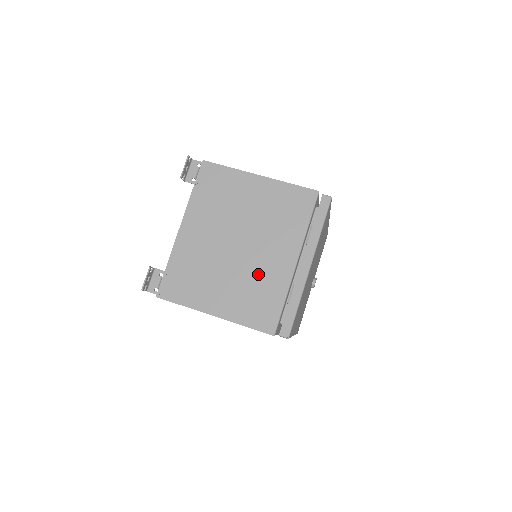
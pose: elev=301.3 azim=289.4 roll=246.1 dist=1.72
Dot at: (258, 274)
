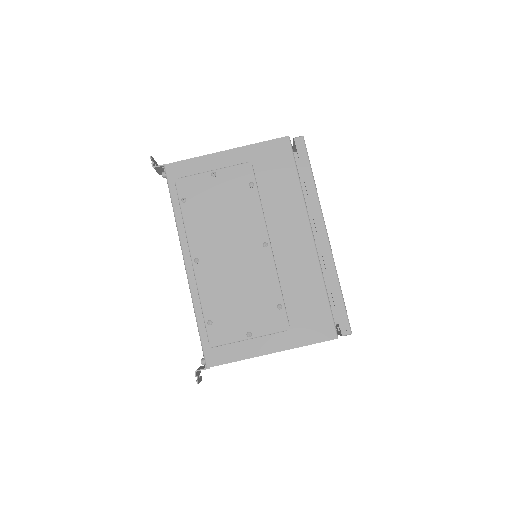
Dot at: occluded
